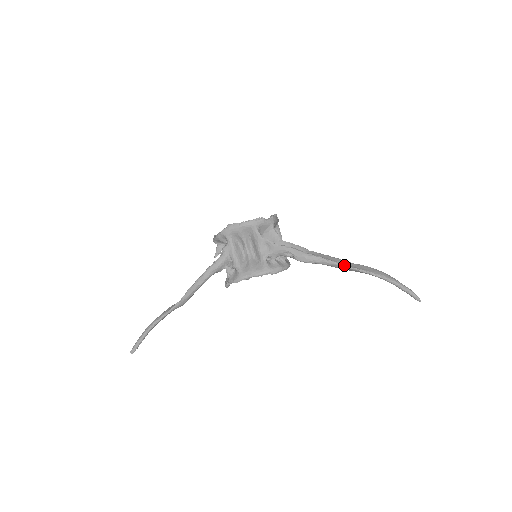
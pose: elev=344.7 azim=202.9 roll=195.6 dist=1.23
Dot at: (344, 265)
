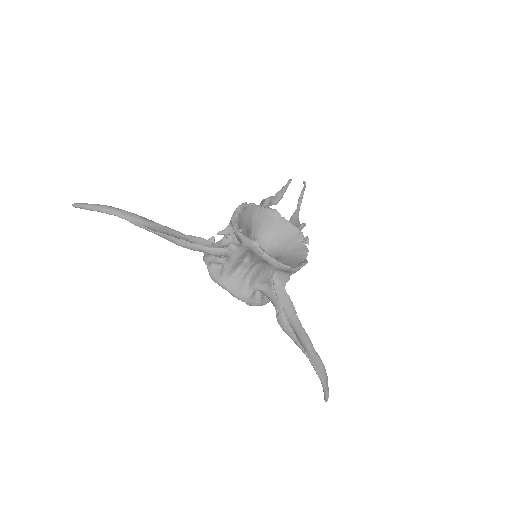
Dot at: (306, 353)
